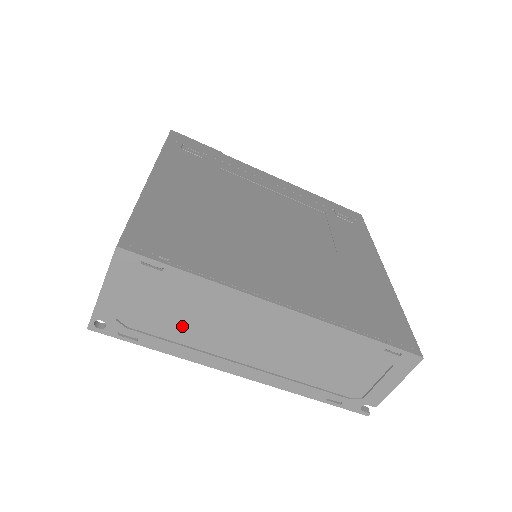
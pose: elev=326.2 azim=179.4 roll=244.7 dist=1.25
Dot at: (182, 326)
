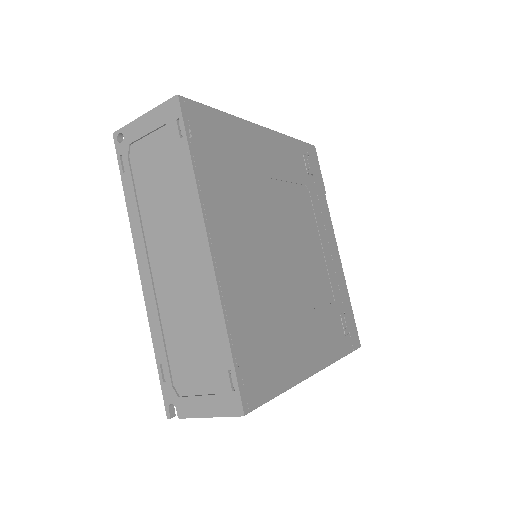
Dot at: (152, 192)
